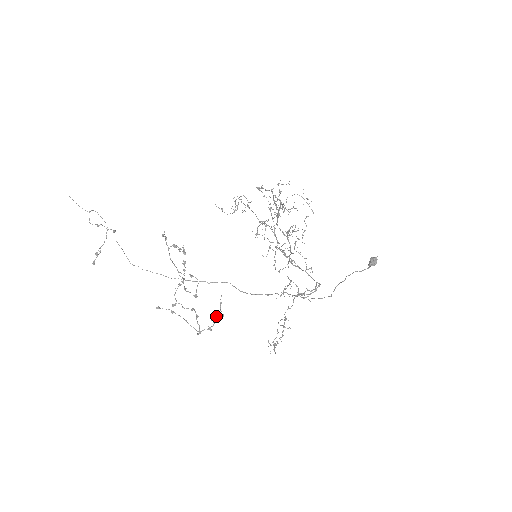
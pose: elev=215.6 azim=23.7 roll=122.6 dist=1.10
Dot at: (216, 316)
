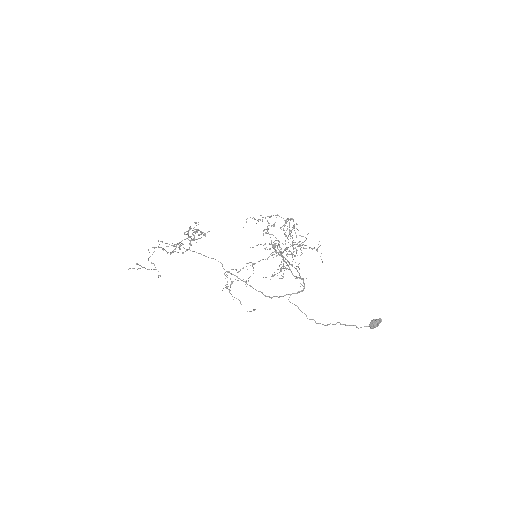
Dot at: occluded
